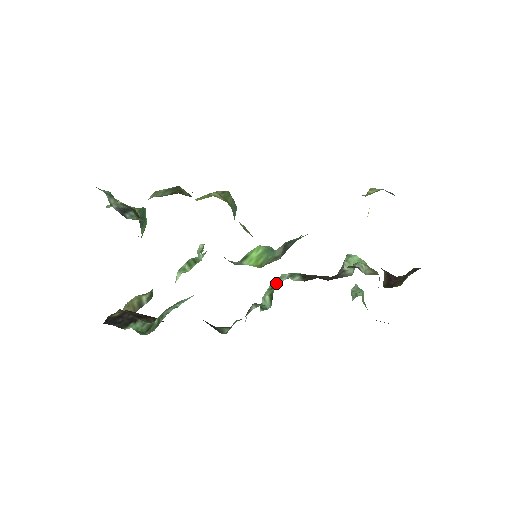
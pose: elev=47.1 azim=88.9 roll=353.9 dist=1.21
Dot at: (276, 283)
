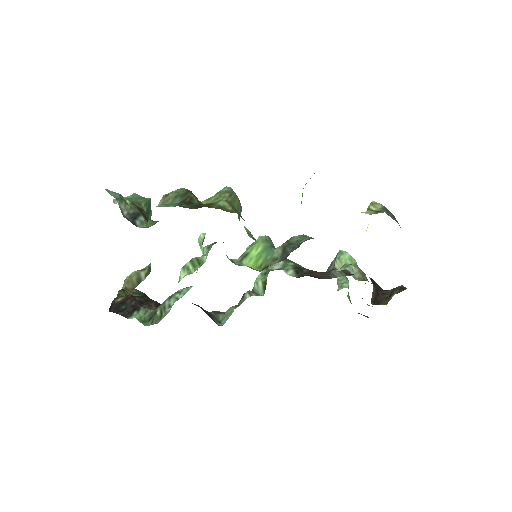
Dot at: (270, 270)
